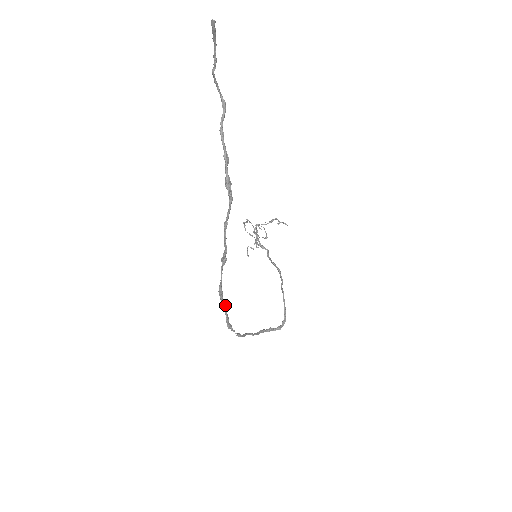
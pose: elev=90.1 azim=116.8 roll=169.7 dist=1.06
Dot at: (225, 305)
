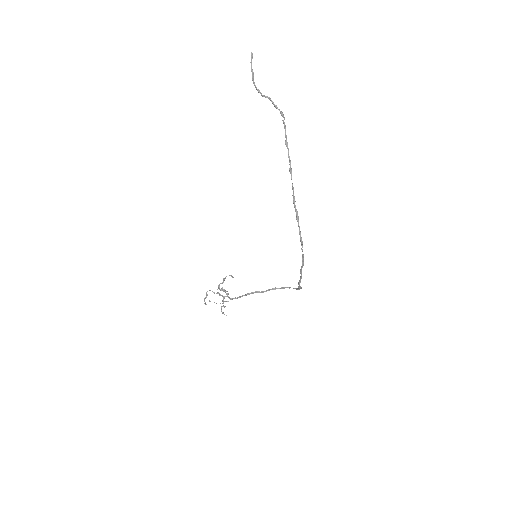
Dot at: (297, 215)
